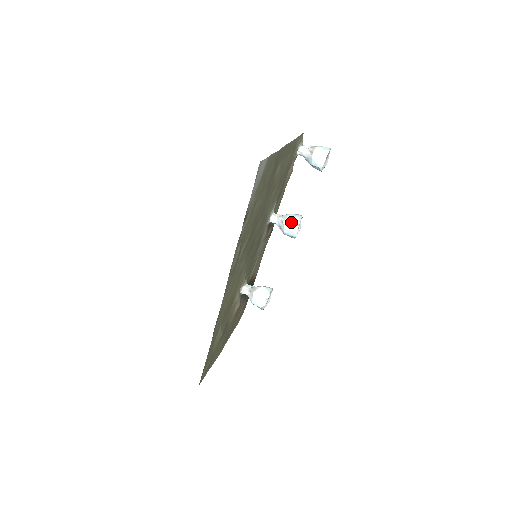
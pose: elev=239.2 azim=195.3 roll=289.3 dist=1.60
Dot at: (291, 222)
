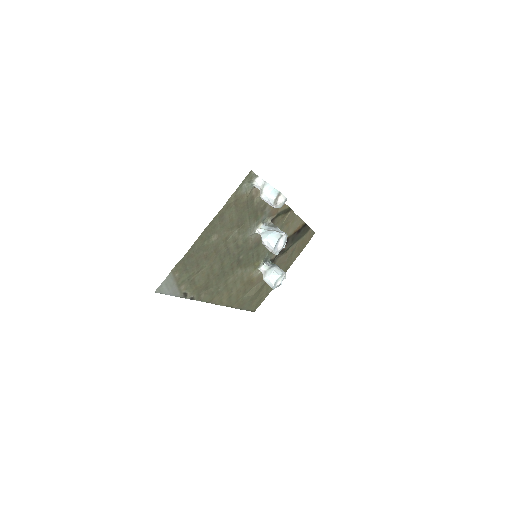
Dot at: (267, 246)
